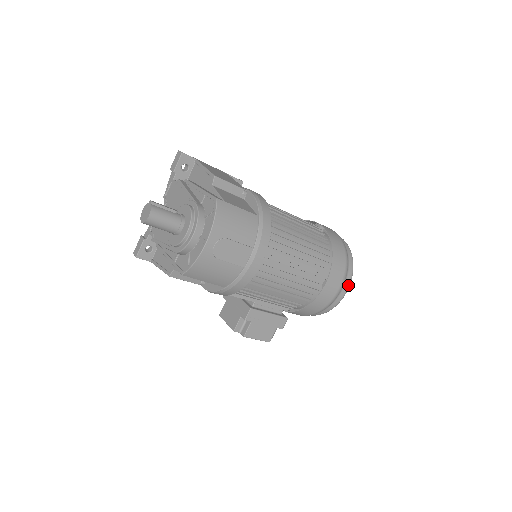
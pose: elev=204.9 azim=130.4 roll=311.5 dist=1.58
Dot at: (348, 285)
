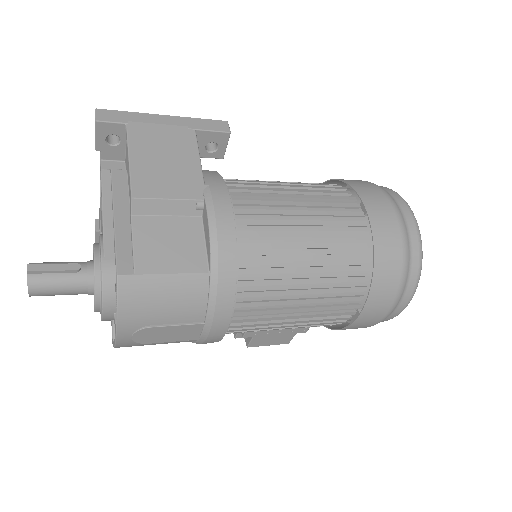
Dot at: (404, 306)
